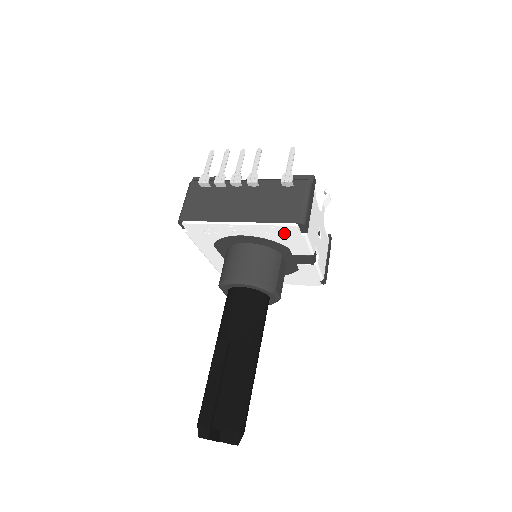
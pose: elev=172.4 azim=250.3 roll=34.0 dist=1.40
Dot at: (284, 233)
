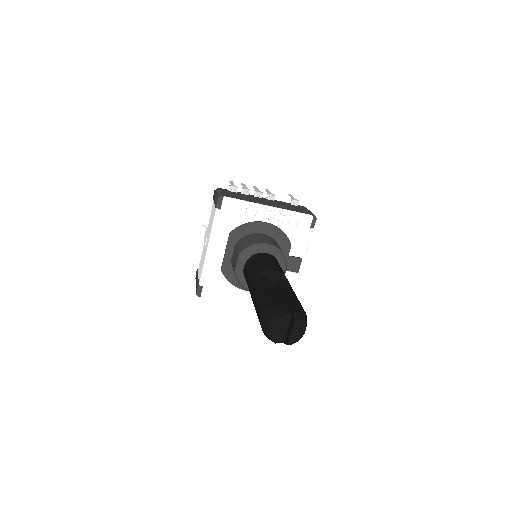
Dot at: (299, 224)
